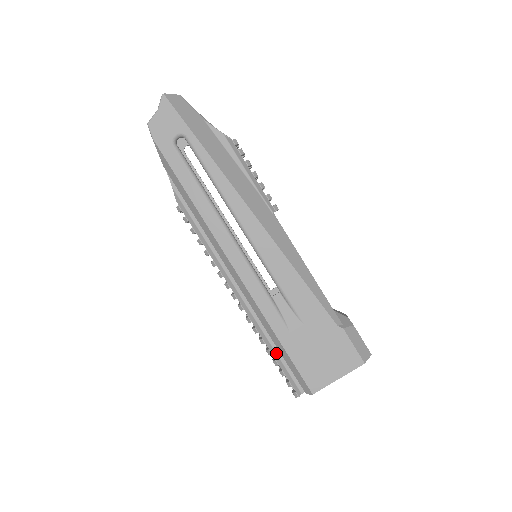
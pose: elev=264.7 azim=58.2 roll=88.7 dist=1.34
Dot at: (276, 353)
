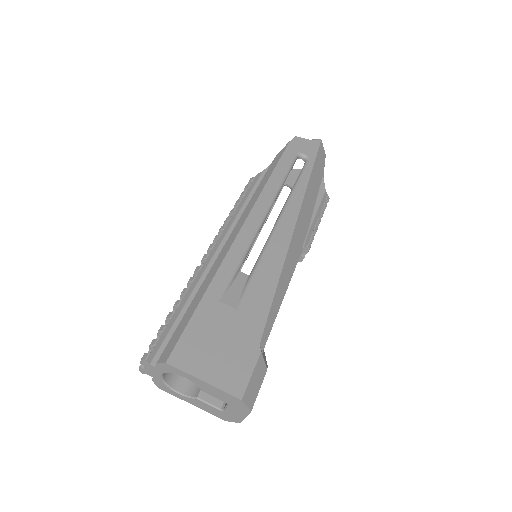
Dot at: (181, 311)
